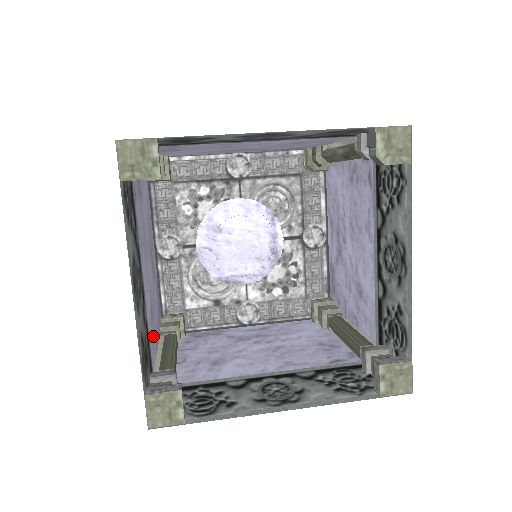
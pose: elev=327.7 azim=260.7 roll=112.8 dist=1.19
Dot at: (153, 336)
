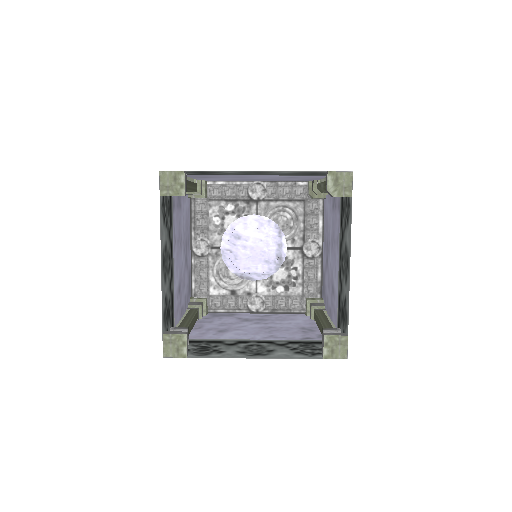
Dot at: (178, 305)
